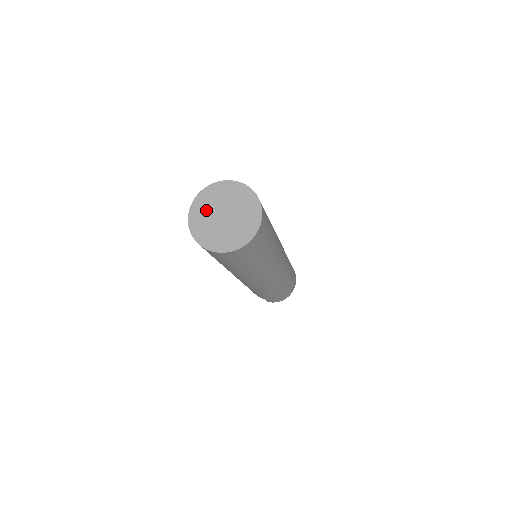
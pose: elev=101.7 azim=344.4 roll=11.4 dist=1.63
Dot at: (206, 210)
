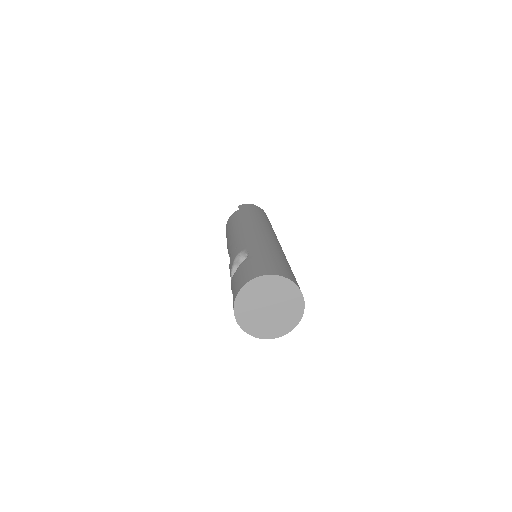
Dot at: (251, 315)
